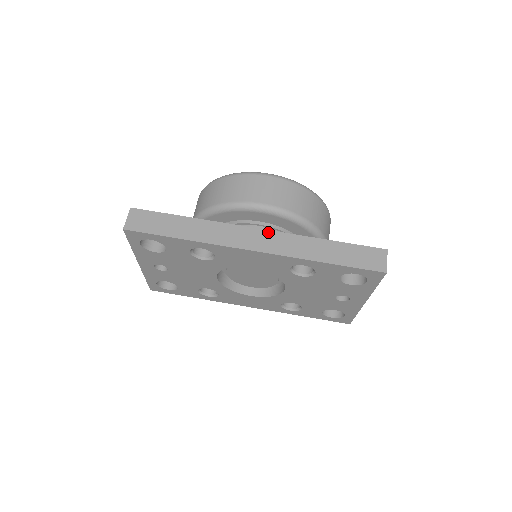
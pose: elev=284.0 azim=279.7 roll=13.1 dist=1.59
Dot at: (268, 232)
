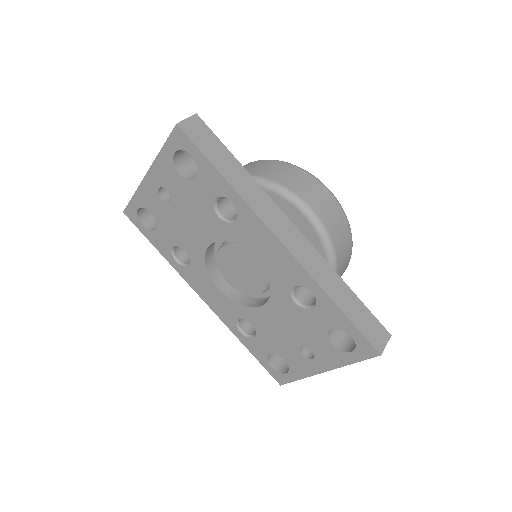
Dot at: (303, 237)
